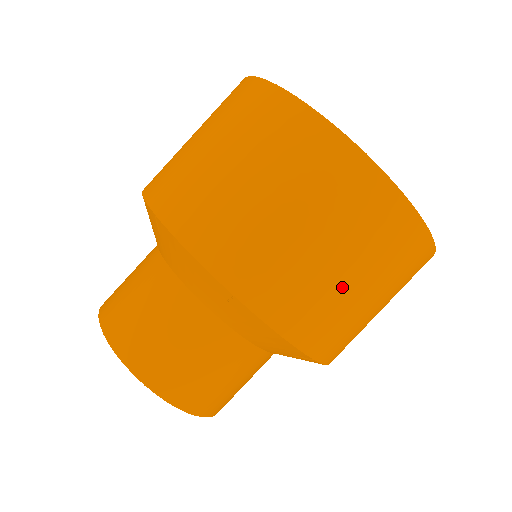
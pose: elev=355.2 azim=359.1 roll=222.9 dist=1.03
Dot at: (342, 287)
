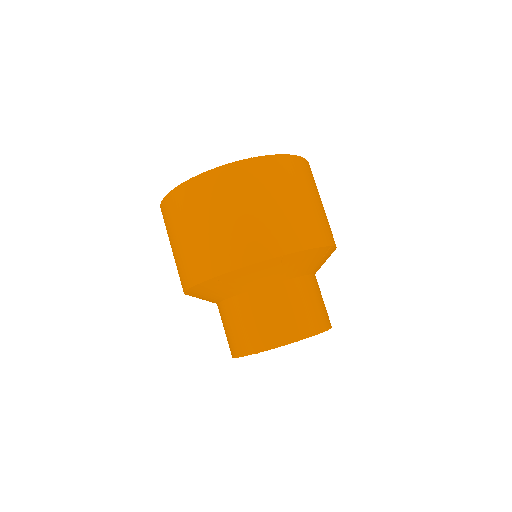
Dot at: (305, 208)
